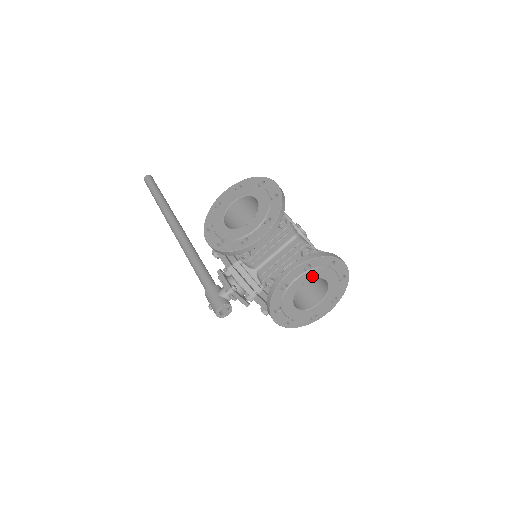
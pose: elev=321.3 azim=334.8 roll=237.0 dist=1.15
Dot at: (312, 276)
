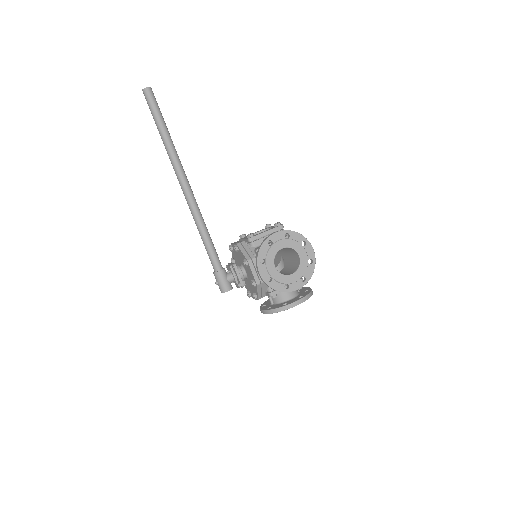
Dot at: occluded
